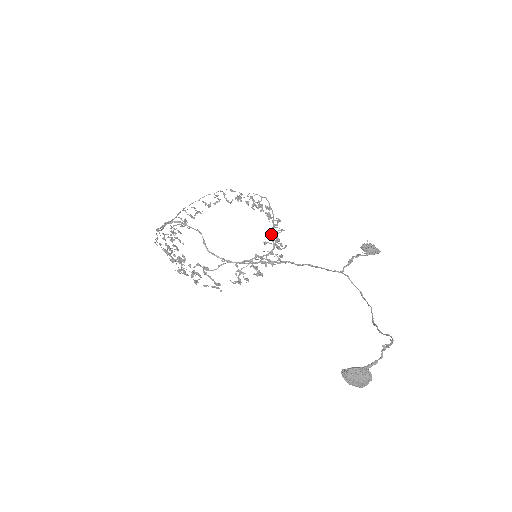
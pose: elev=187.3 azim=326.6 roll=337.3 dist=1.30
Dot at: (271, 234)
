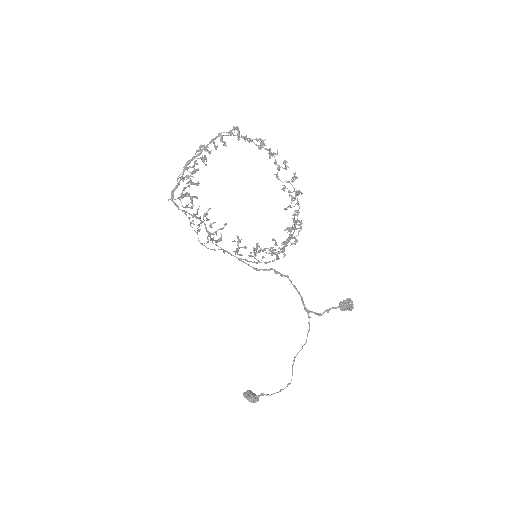
Dot at: (277, 254)
